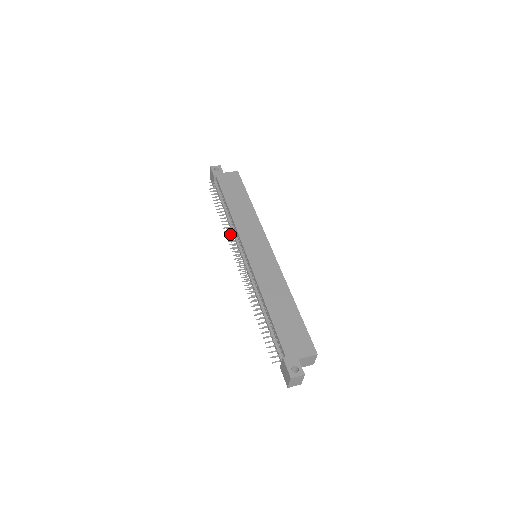
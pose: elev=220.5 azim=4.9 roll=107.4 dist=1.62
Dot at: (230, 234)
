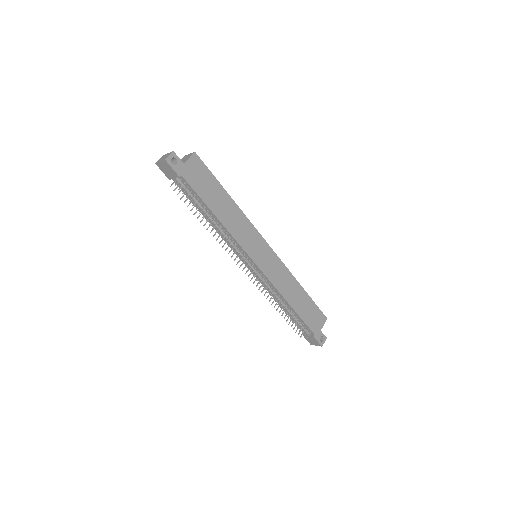
Dot at: (232, 249)
